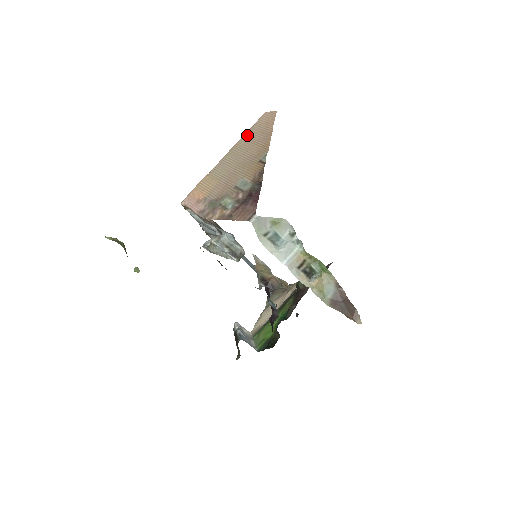
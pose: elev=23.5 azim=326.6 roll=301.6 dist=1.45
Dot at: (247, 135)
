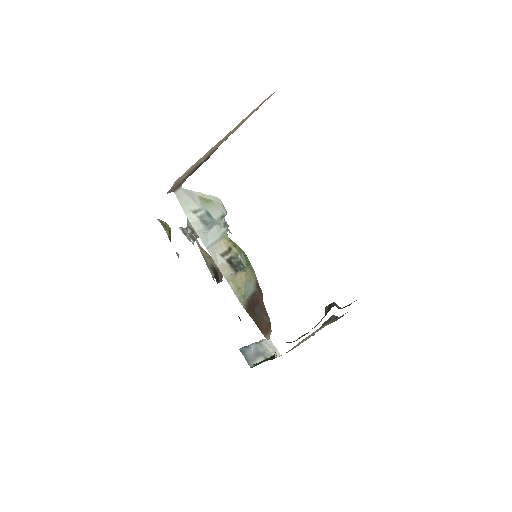
Dot at: (245, 118)
